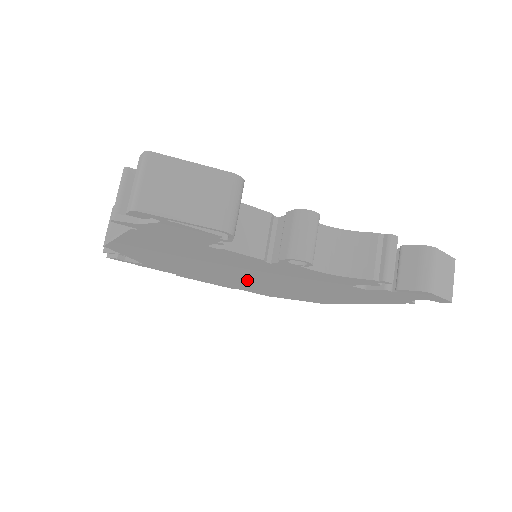
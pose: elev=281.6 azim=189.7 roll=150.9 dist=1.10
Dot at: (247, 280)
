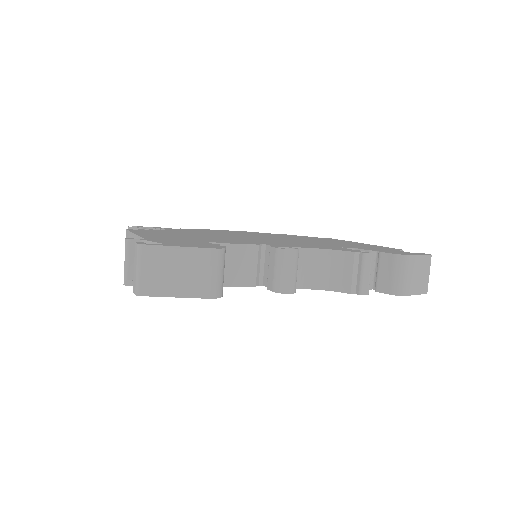
Dot at: occluded
